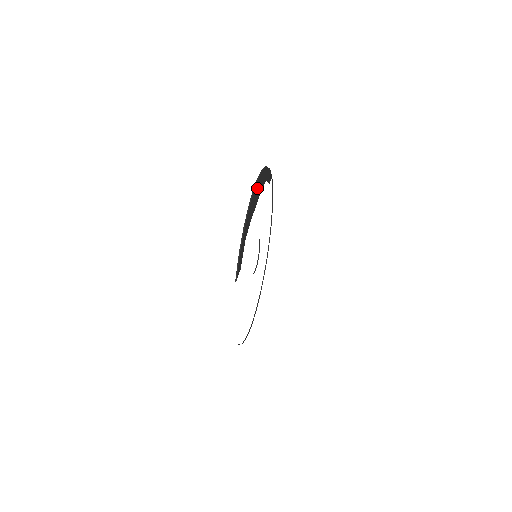
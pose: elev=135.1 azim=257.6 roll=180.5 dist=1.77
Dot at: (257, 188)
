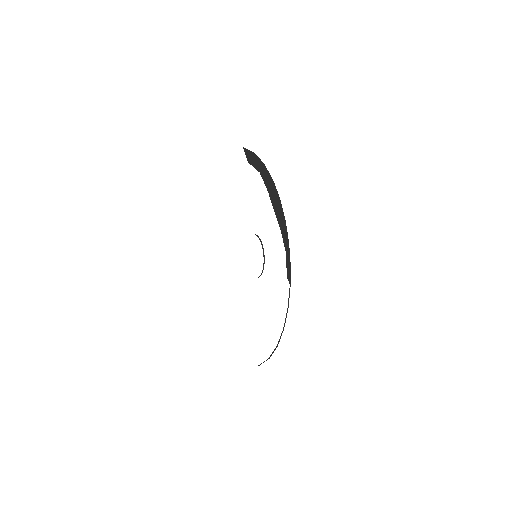
Dot at: (279, 206)
